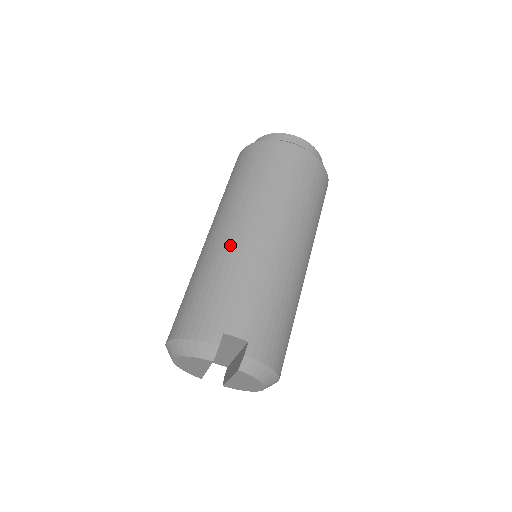
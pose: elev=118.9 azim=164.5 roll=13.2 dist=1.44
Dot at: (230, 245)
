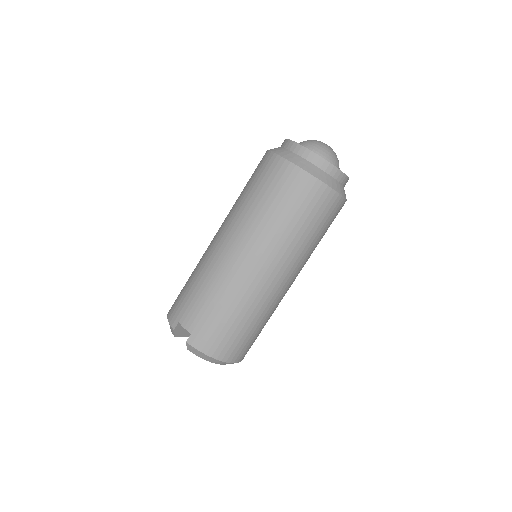
Dot at: (209, 253)
